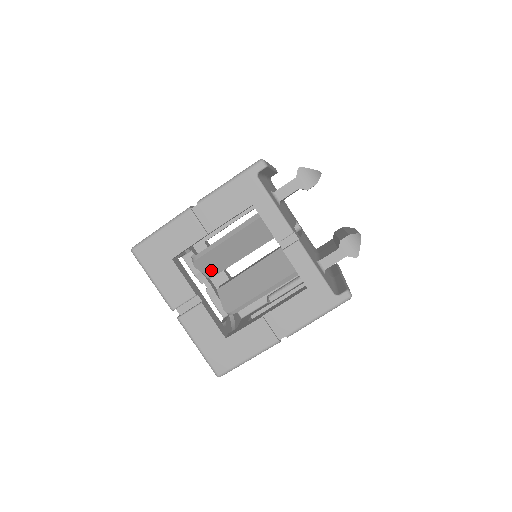
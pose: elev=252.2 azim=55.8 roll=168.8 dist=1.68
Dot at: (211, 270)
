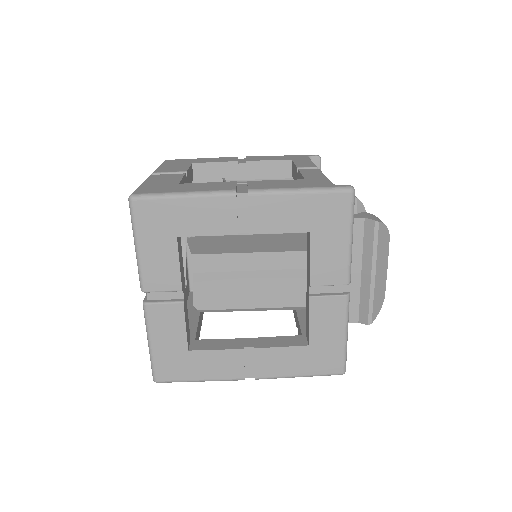
Dot at: occluded
